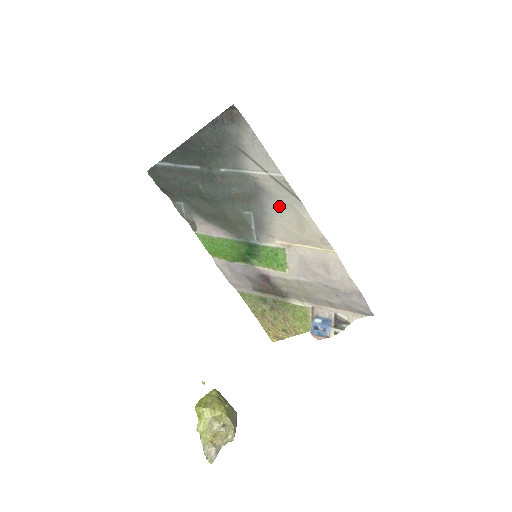
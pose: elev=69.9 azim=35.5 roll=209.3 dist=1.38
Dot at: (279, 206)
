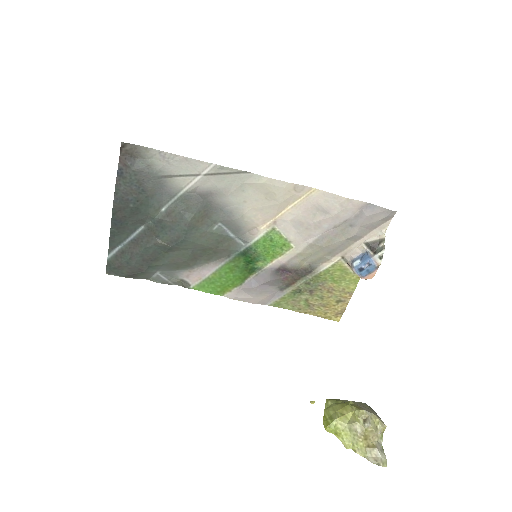
Dot at: (235, 195)
